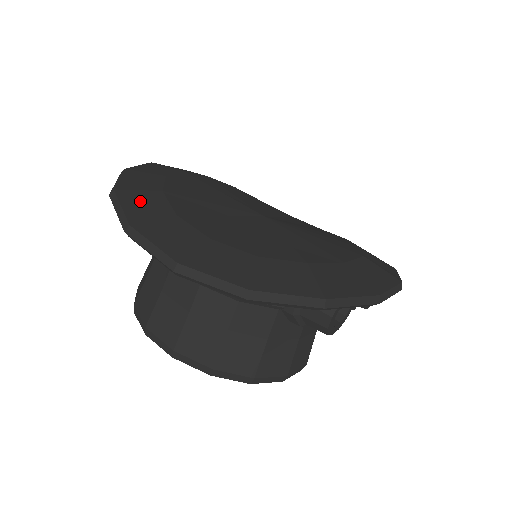
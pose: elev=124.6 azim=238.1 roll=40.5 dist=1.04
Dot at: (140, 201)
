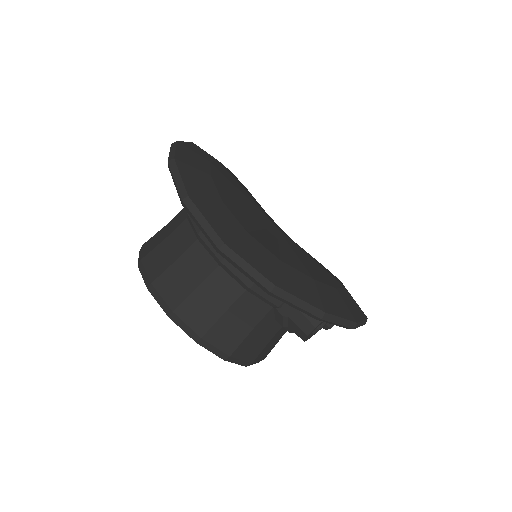
Dot at: (195, 177)
